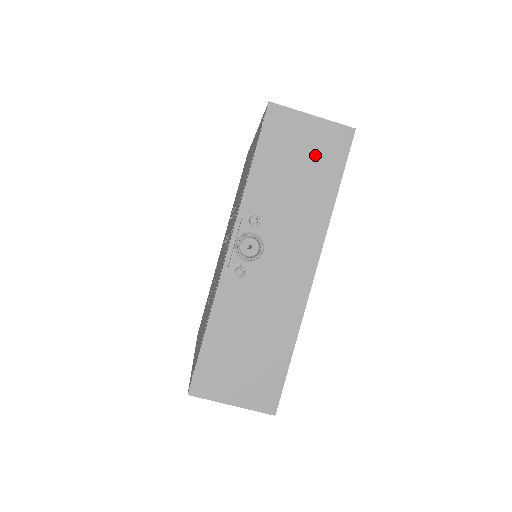
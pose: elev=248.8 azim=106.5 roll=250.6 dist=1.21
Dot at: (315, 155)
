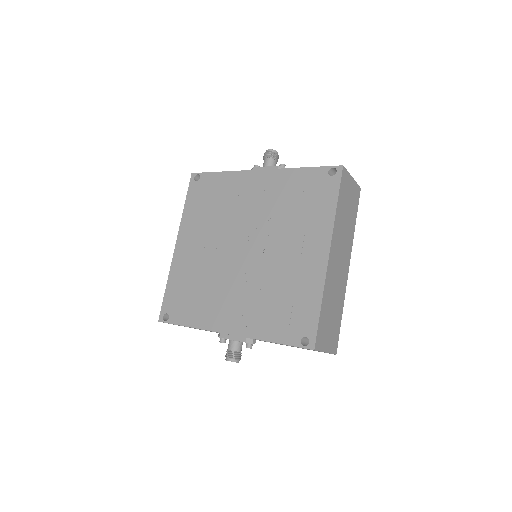
Dot at: occluded
